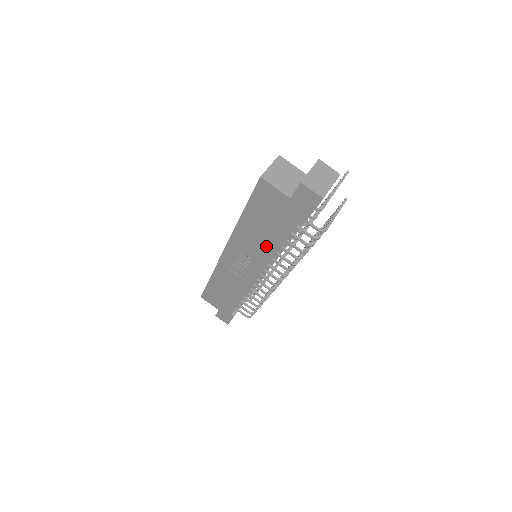
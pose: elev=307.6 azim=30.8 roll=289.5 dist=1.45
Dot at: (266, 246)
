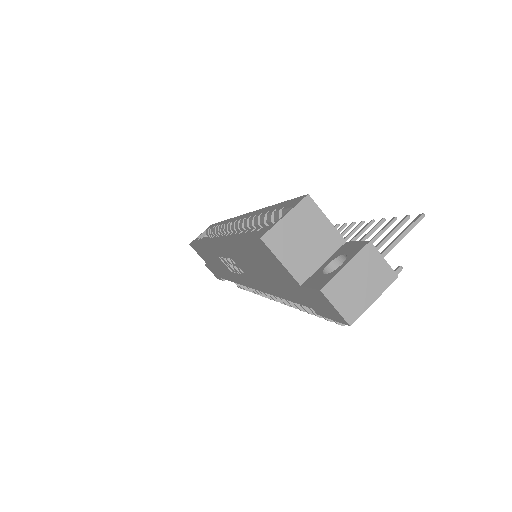
Dot at: (262, 282)
